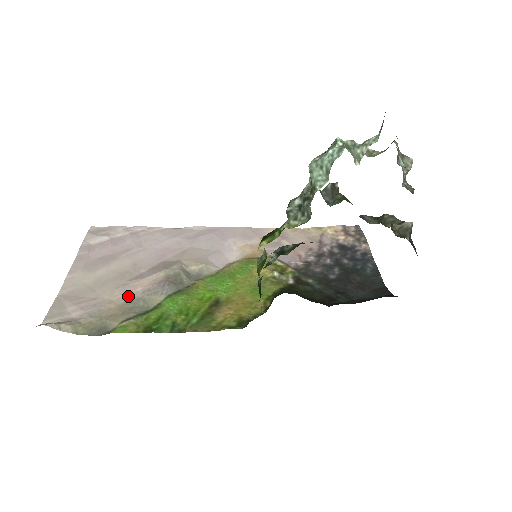
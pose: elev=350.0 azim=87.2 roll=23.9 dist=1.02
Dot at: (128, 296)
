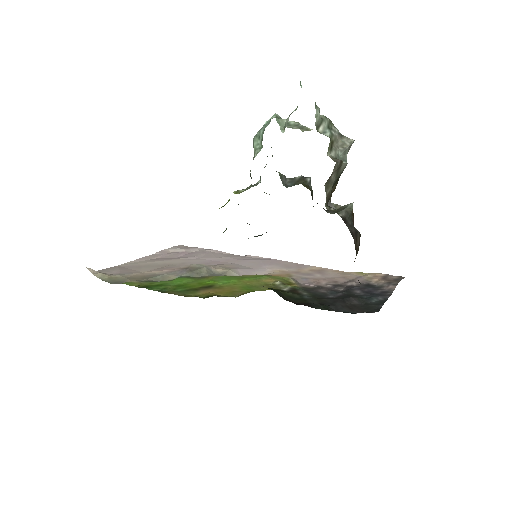
Dot at: (156, 272)
